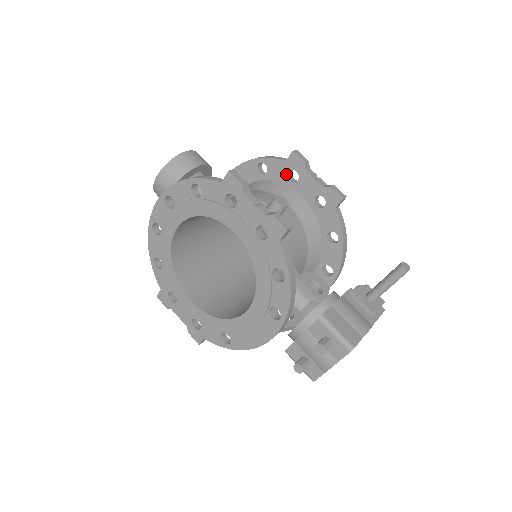
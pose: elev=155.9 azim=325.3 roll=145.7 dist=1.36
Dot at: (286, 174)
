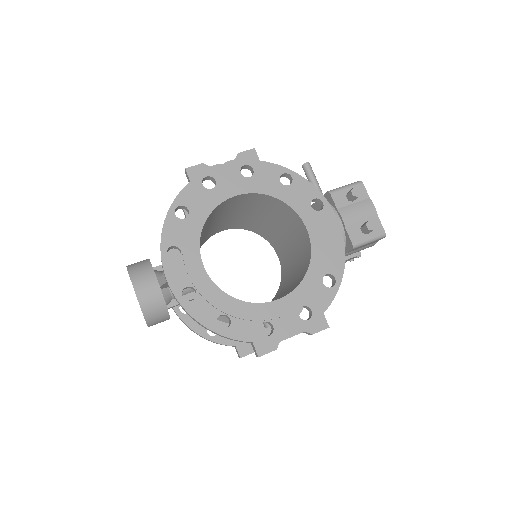
Dot at: occluded
